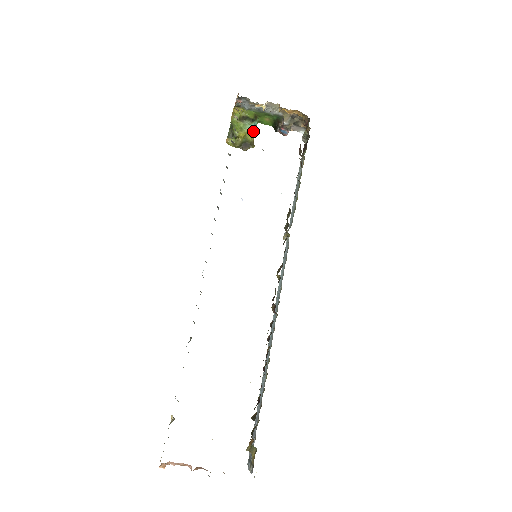
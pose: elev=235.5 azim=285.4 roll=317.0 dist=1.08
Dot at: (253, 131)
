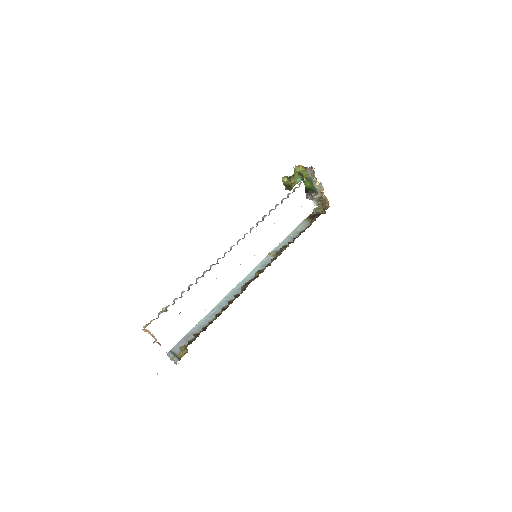
Dot at: (297, 183)
